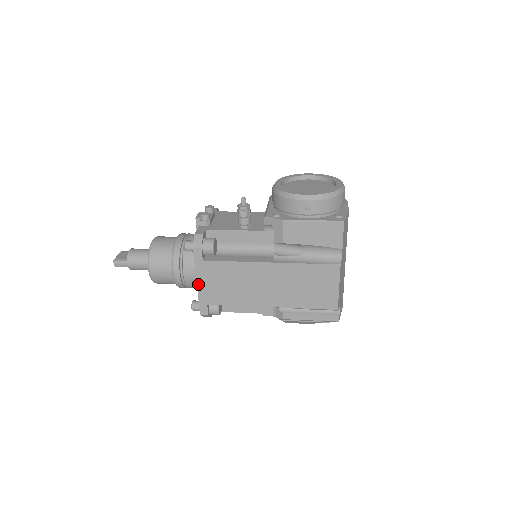
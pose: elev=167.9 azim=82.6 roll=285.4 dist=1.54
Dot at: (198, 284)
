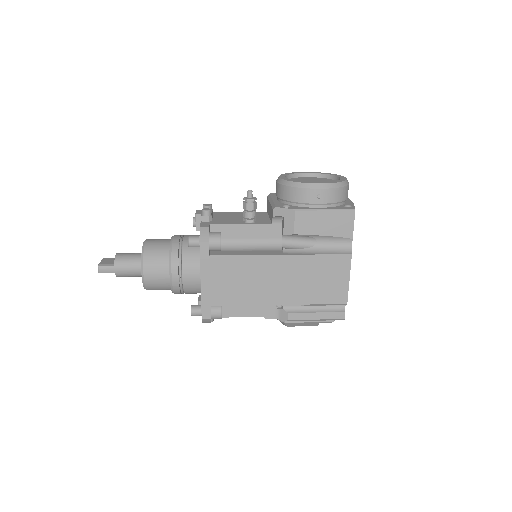
Dot at: (202, 283)
